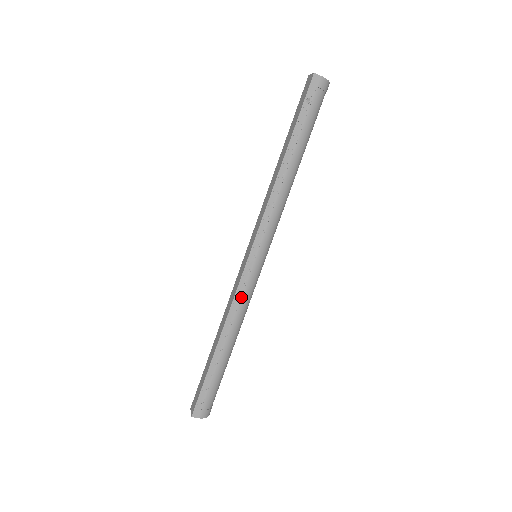
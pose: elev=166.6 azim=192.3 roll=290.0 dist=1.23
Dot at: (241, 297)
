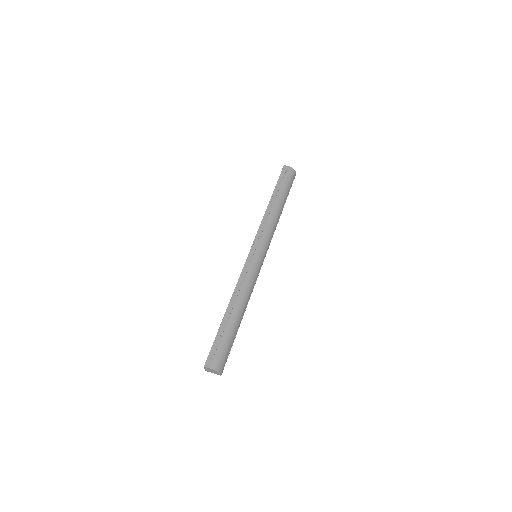
Dot at: (245, 277)
